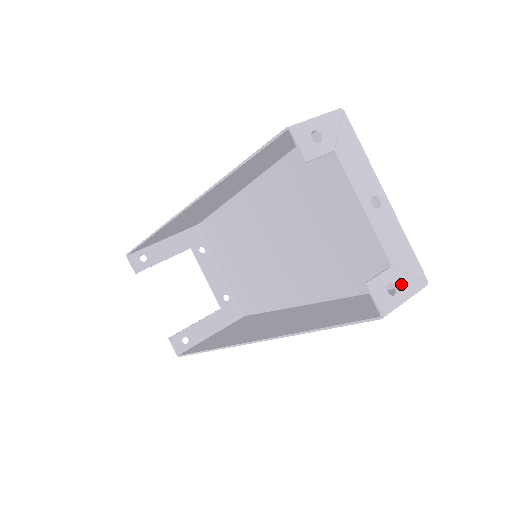
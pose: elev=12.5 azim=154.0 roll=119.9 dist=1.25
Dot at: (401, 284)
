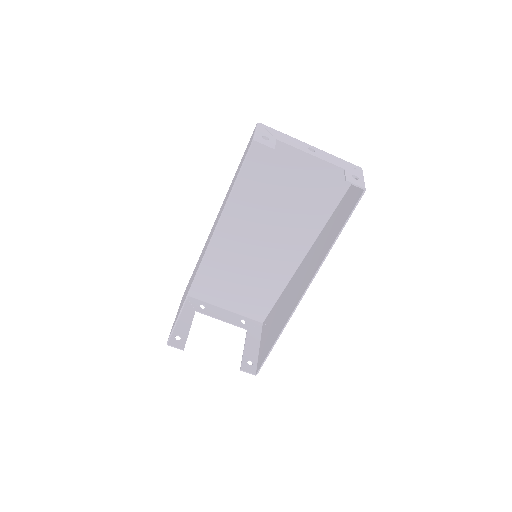
Dot at: (355, 174)
